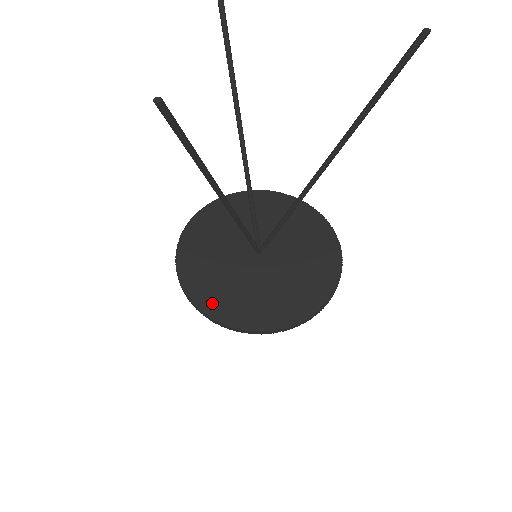
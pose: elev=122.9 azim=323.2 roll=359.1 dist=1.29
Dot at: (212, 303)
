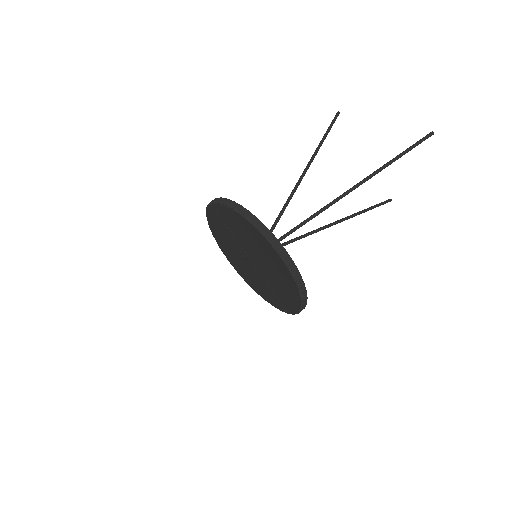
Dot at: occluded
